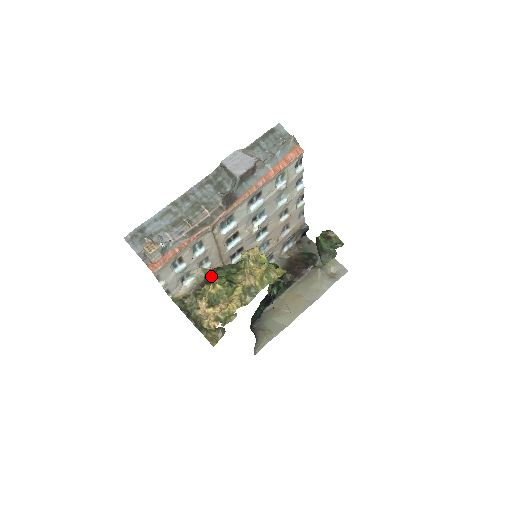
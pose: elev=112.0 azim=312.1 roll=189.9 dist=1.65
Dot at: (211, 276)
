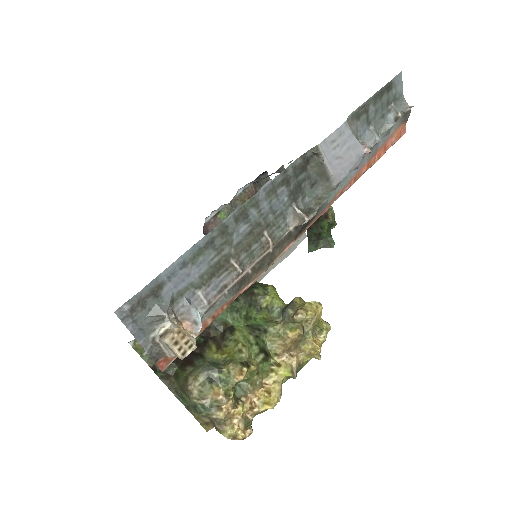
Dot at: occluded
